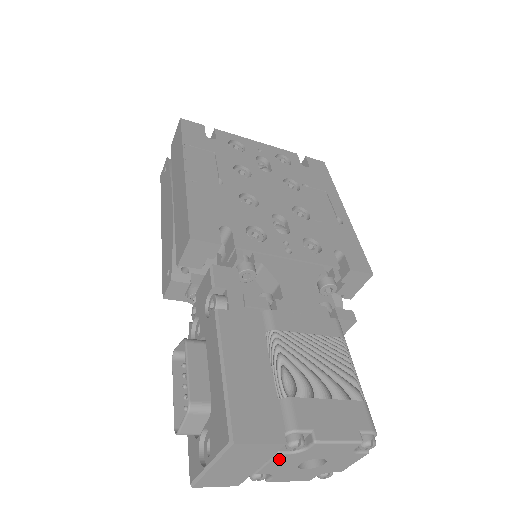
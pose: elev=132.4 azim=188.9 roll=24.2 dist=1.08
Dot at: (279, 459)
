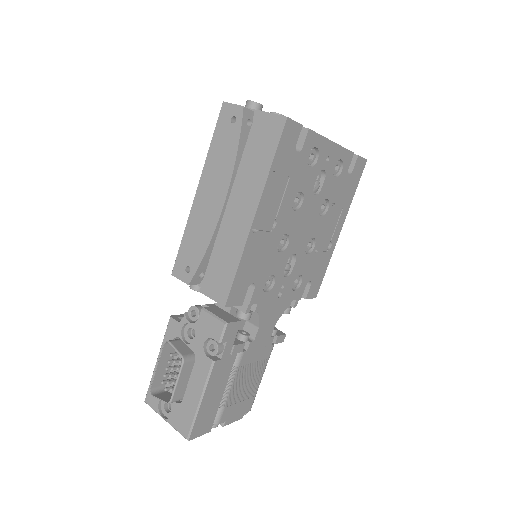
Dot at: occluded
